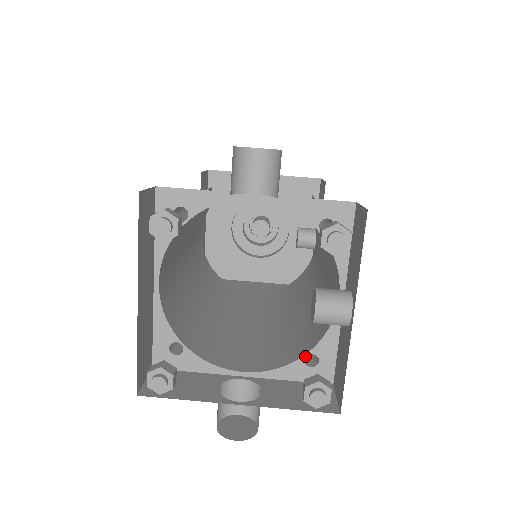
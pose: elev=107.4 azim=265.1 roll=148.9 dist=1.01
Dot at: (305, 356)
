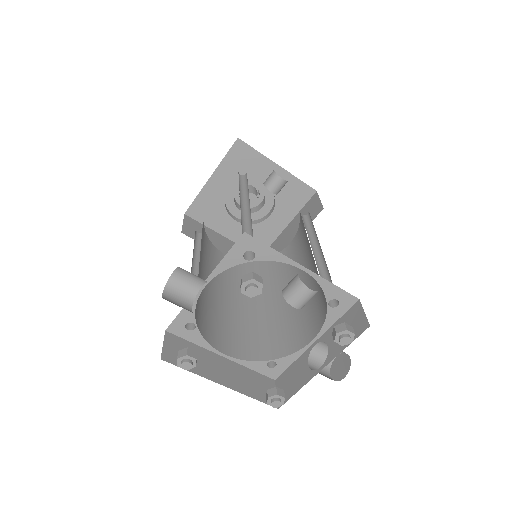
Dot at: (328, 306)
